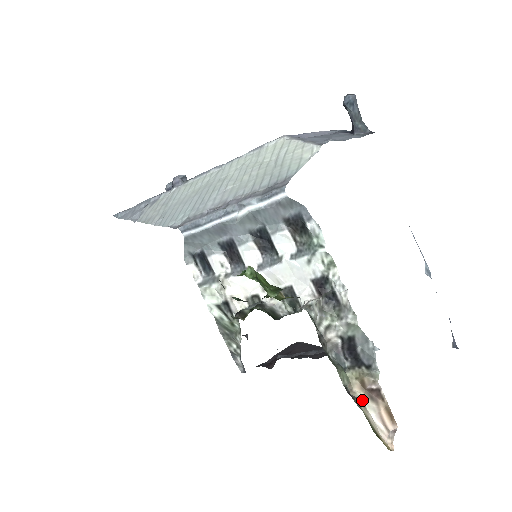
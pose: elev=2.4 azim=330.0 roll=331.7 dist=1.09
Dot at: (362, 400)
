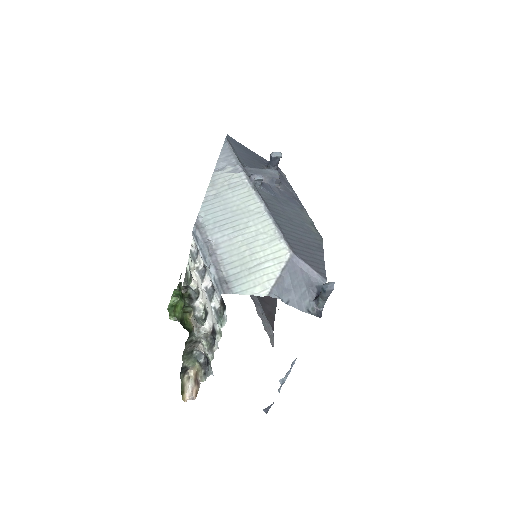
Dot at: (191, 377)
